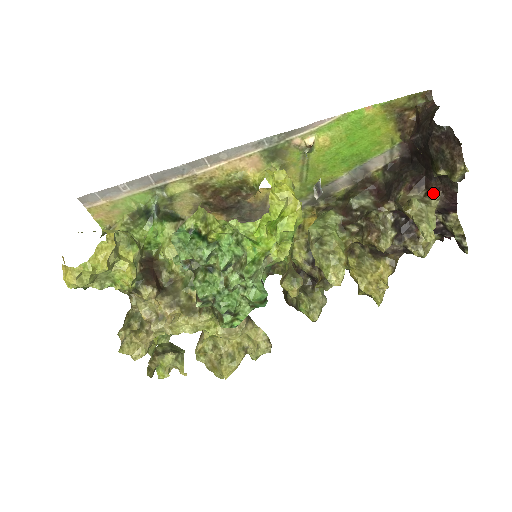
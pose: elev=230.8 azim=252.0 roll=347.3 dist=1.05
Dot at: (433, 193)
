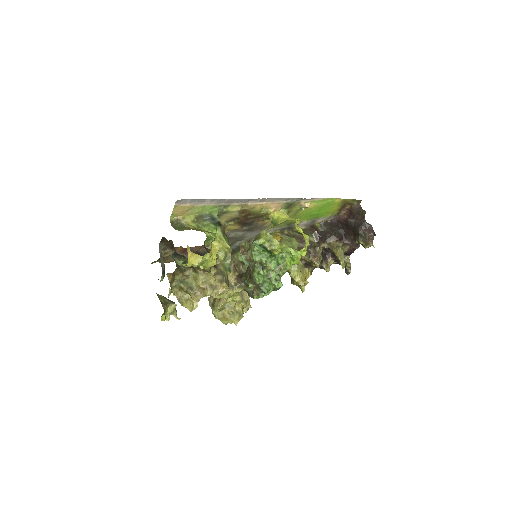
Dot at: (346, 246)
